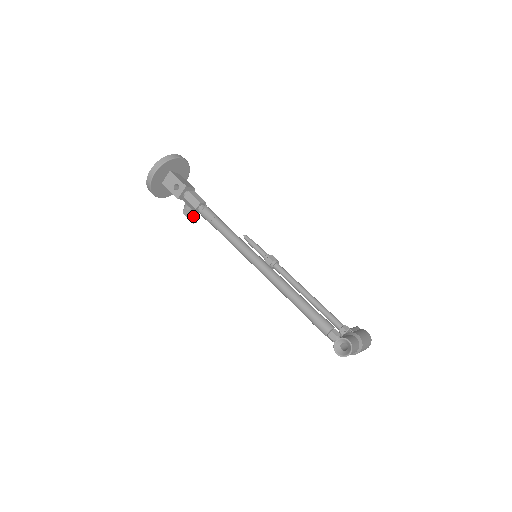
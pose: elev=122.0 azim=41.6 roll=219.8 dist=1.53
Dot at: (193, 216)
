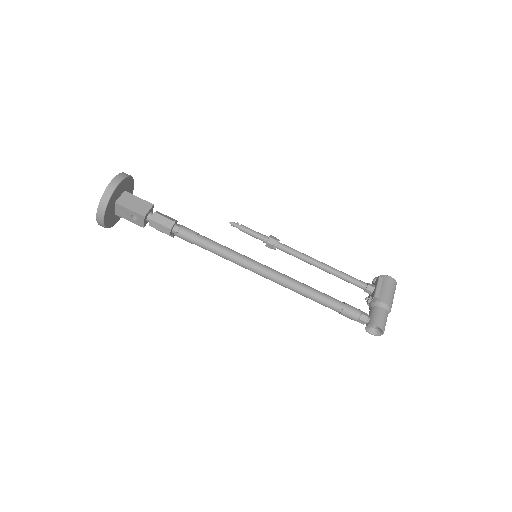
Dot at: occluded
